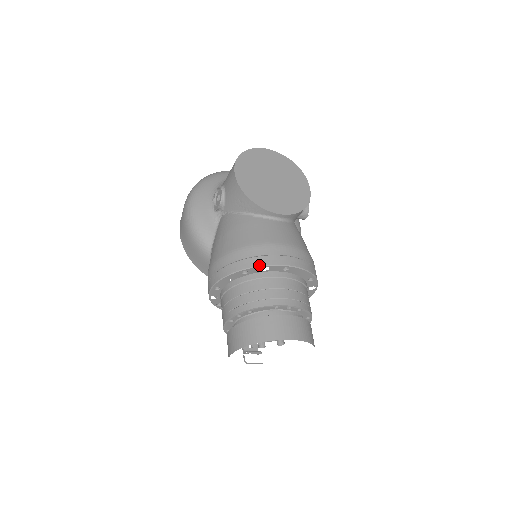
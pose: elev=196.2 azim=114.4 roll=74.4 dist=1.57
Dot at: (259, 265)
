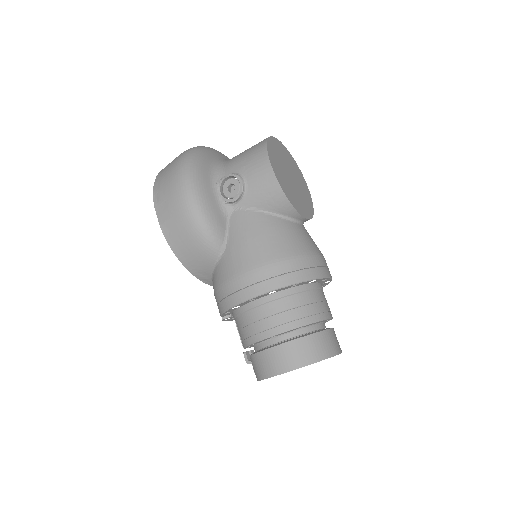
Dot at: (312, 278)
